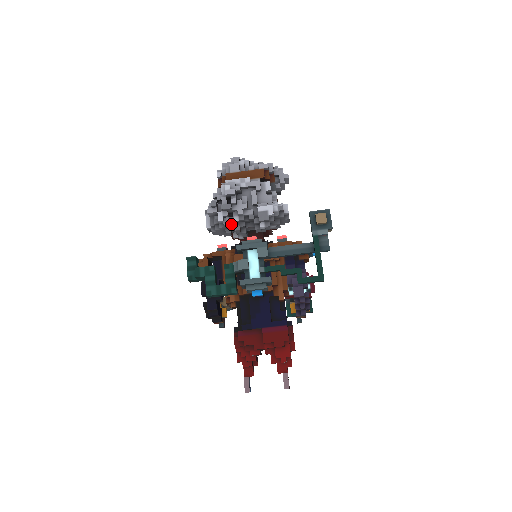
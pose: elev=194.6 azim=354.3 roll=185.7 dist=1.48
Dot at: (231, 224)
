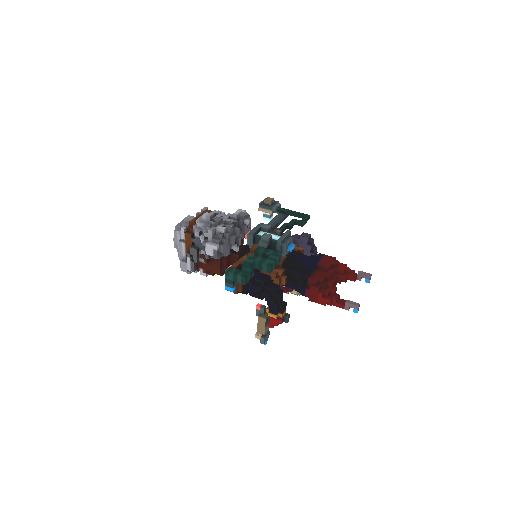
Dot at: (231, 229)
